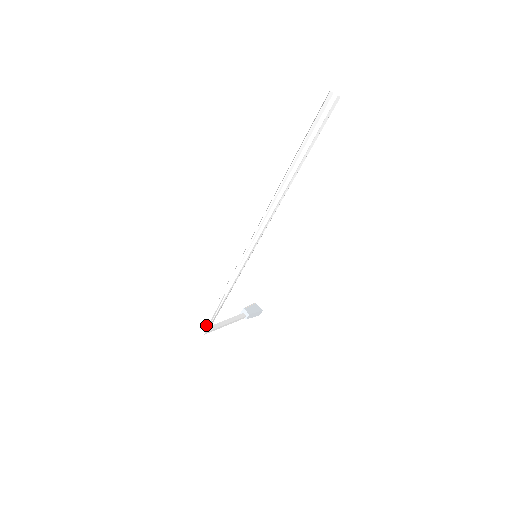
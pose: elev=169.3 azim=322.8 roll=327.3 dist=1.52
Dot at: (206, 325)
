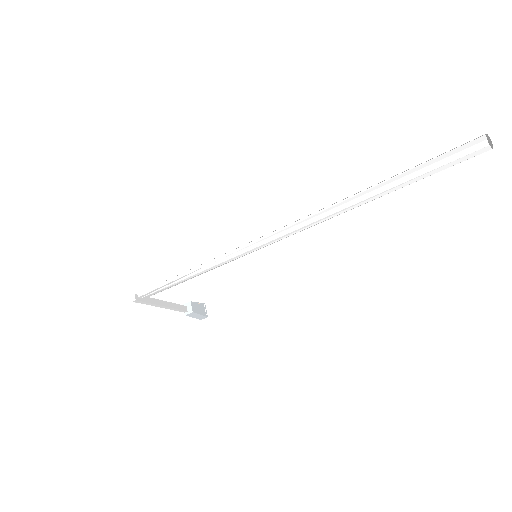
Dot at: (143, 292)
